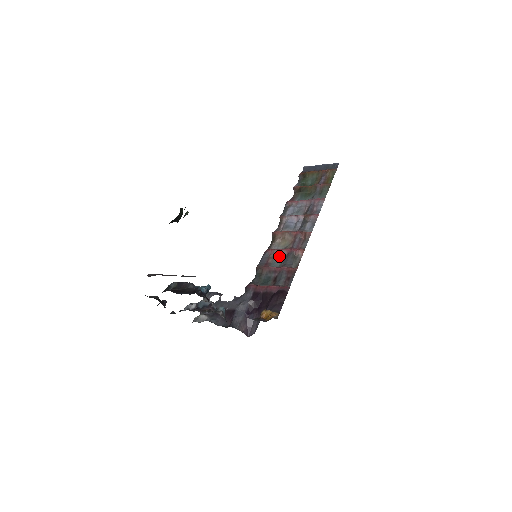
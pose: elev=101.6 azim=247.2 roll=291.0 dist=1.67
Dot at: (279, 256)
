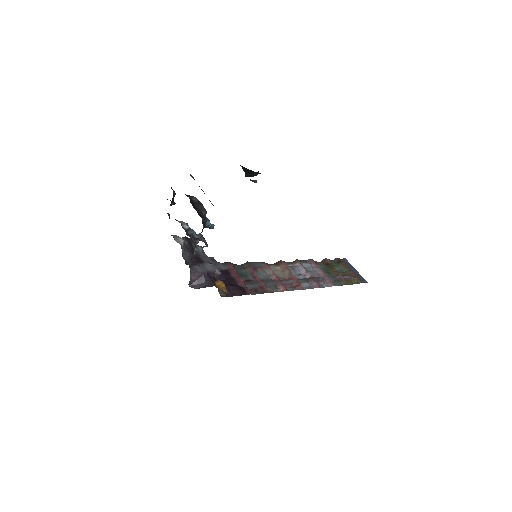
Dot at: (268, 274)
